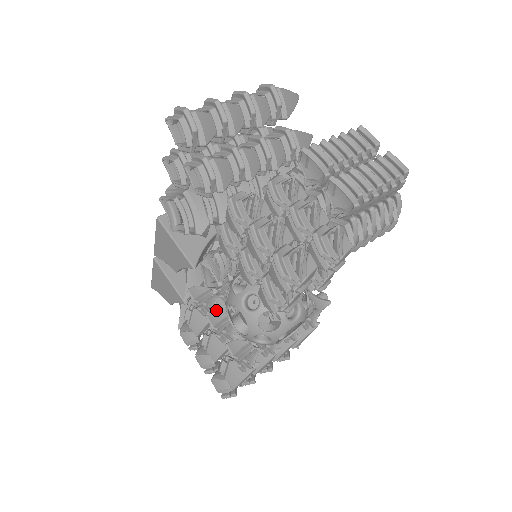
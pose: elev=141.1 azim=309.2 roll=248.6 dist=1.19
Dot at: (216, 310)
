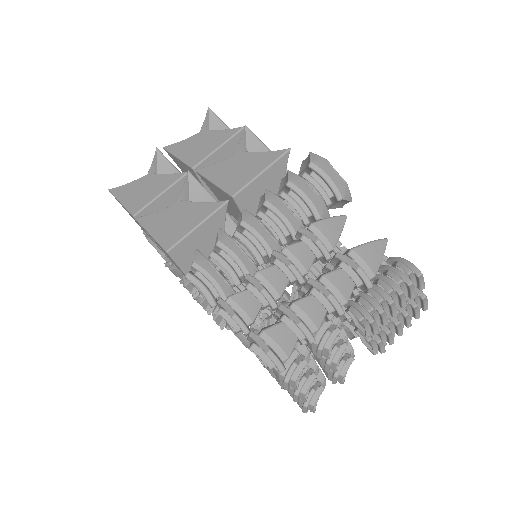
Dot at: occluded
